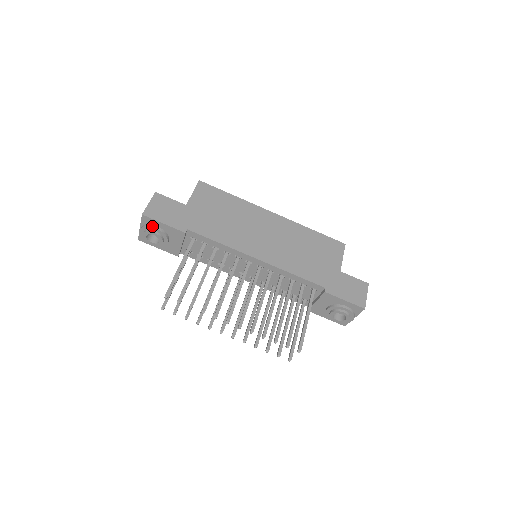
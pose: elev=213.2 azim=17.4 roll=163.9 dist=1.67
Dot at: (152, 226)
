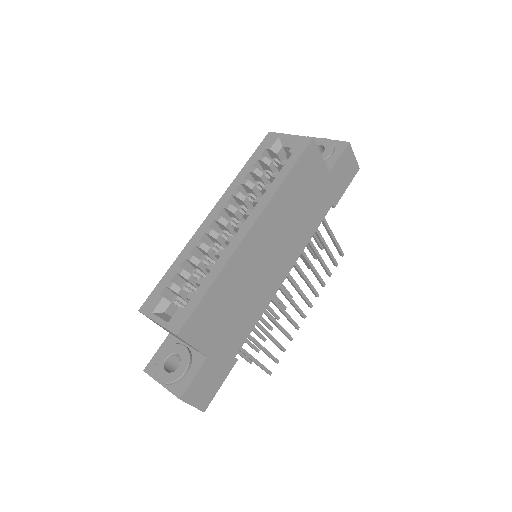
Dot at: occluded
